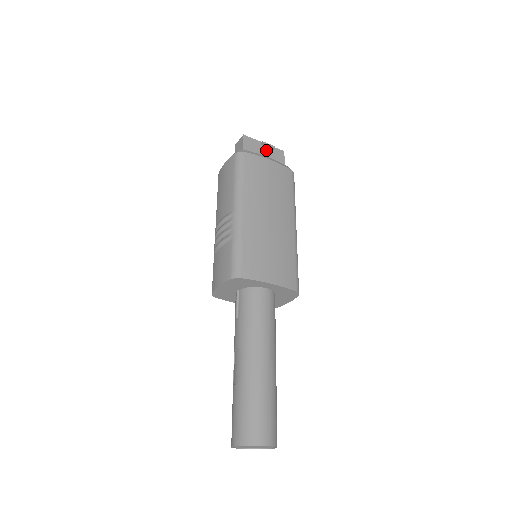
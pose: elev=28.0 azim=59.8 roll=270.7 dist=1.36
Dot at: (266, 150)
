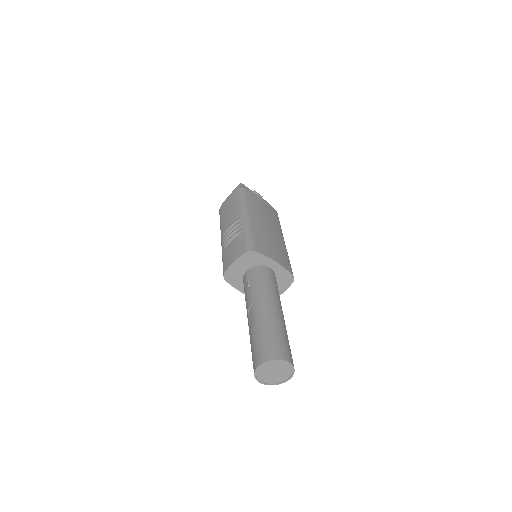
Dot at: occluded
